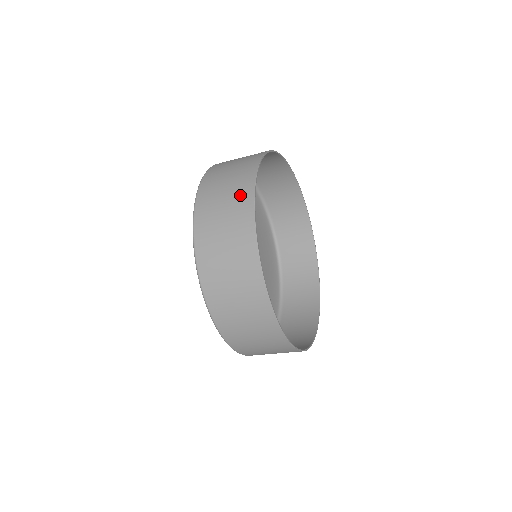
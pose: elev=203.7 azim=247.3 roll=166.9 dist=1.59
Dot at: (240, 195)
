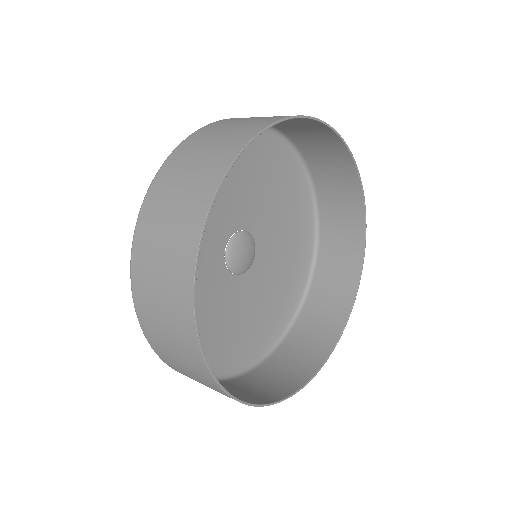
Dot at: (247, 129)
